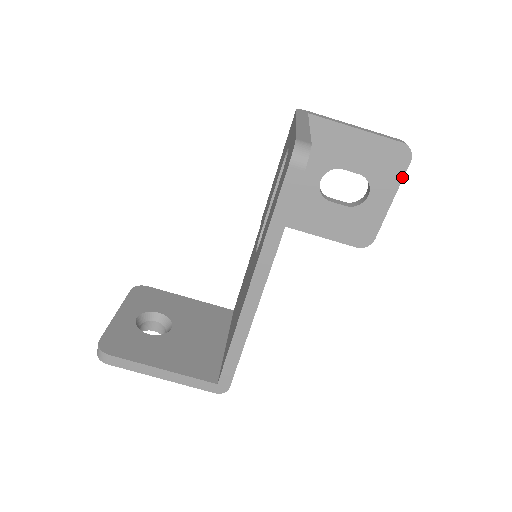
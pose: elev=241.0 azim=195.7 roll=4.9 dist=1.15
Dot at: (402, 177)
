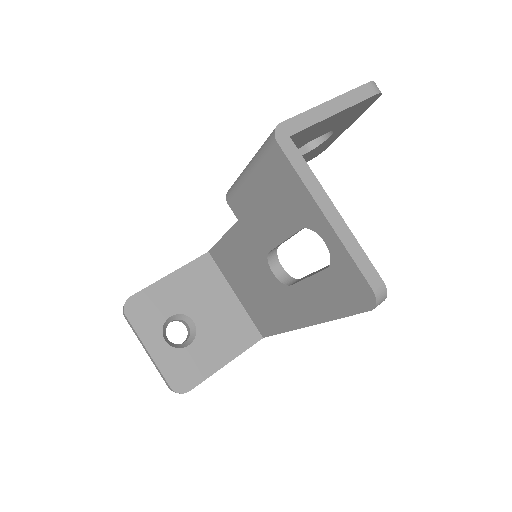
Dot at: (365, 110)
